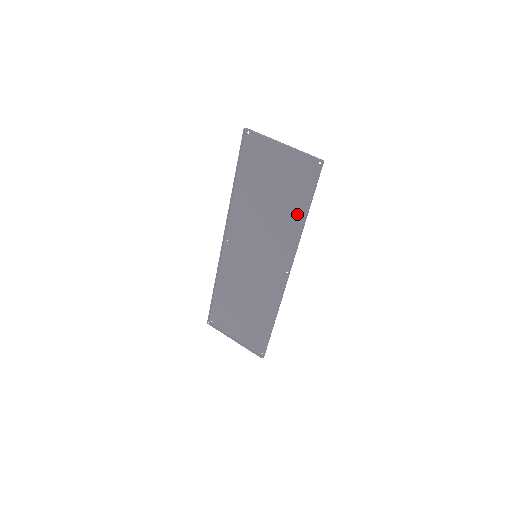
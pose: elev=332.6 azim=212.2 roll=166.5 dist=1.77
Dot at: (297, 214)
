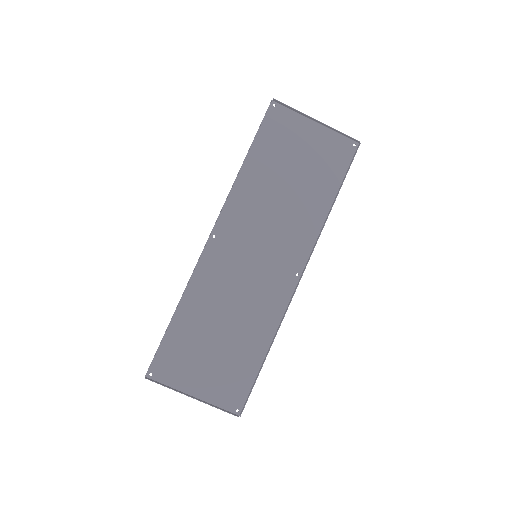
Dot at: (322, 200)
